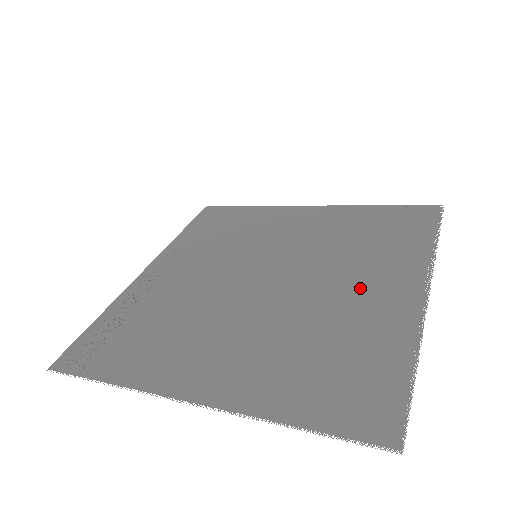
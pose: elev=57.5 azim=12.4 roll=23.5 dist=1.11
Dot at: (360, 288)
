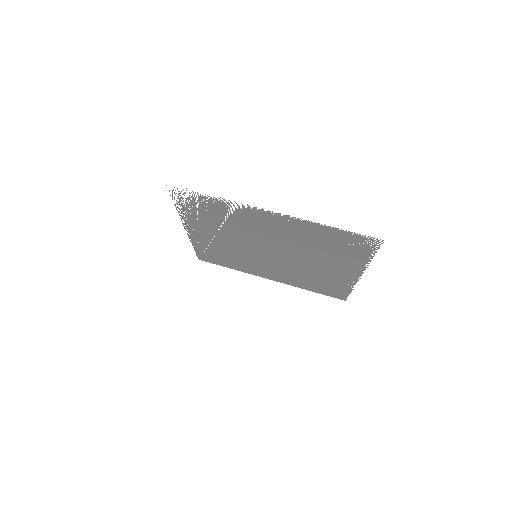
Dot at: (328, 265)
